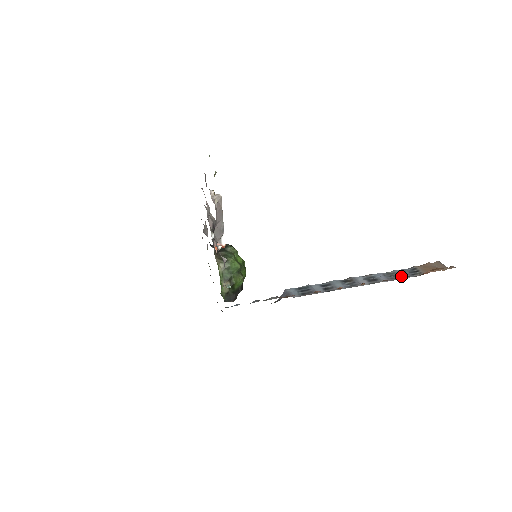
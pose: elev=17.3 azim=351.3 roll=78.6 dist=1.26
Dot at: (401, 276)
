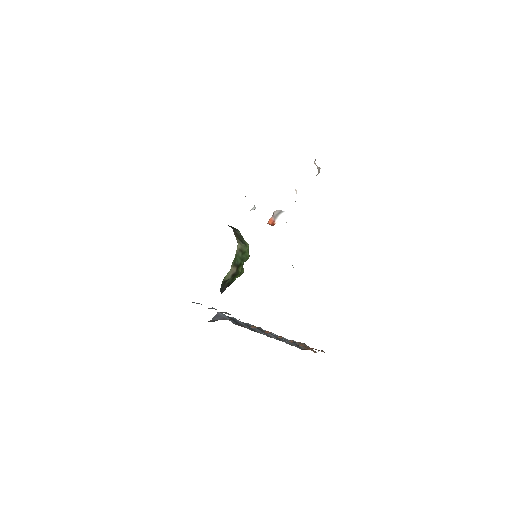
Dot at: (293, 344)
